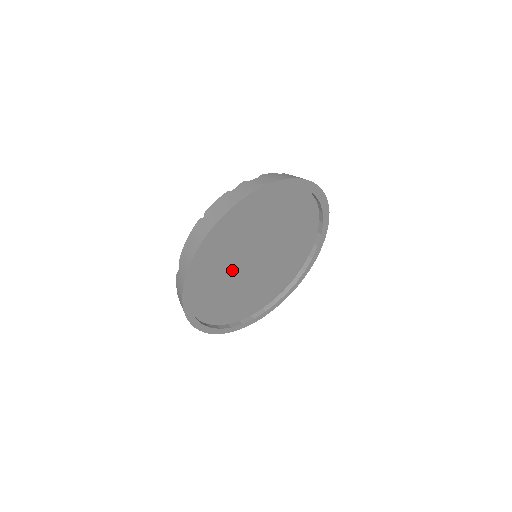
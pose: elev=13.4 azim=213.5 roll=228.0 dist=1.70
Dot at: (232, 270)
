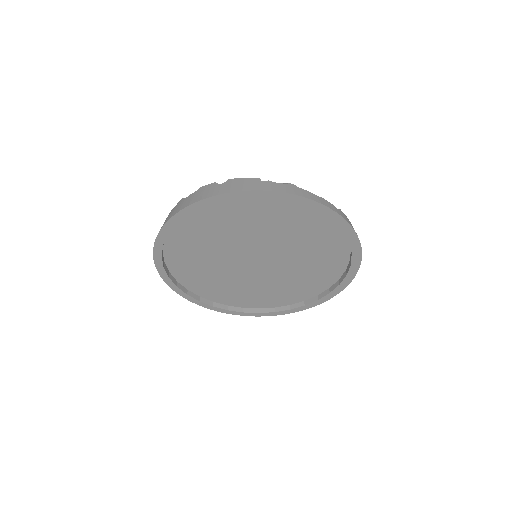
Dot at: (228, 271)
